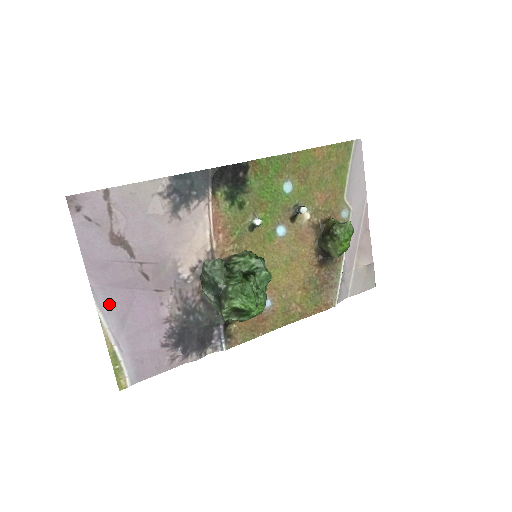
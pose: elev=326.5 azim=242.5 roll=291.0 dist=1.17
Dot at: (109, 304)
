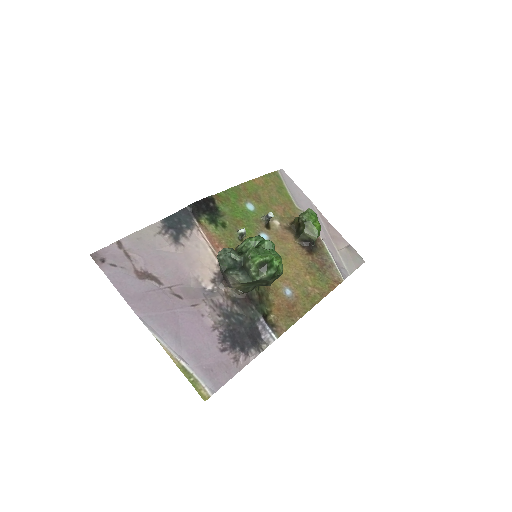
Dot at: (159, 327)
